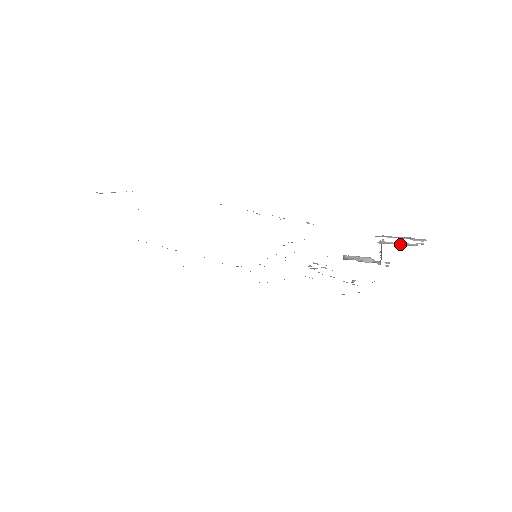
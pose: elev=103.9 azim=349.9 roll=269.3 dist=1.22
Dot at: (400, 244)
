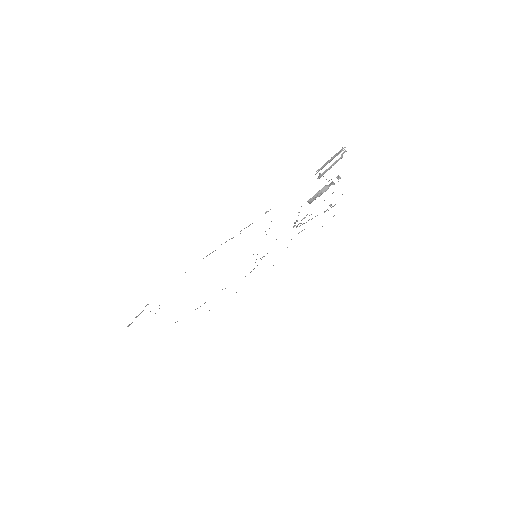
Dot at: occluded
